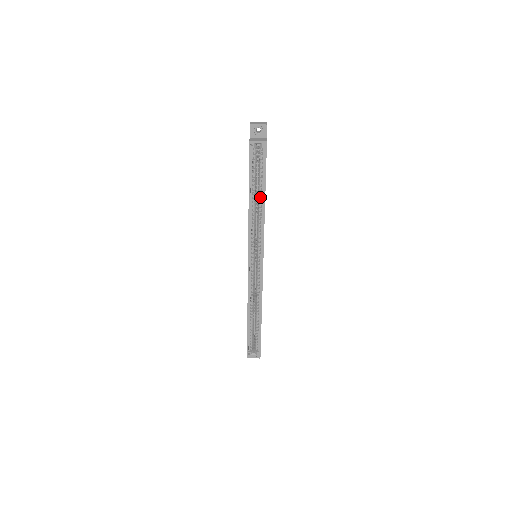
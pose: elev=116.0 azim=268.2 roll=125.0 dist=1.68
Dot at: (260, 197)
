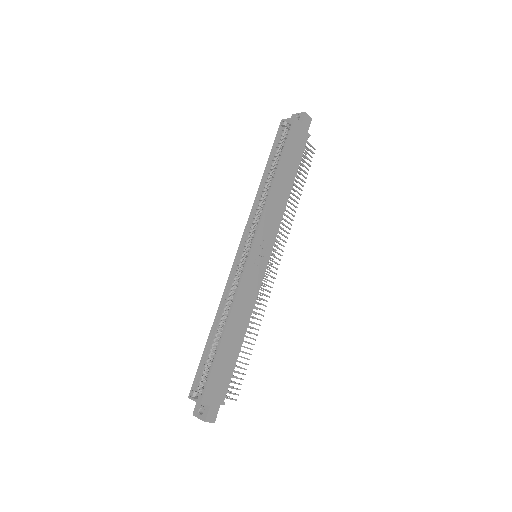
Dot at: (275, 174)
